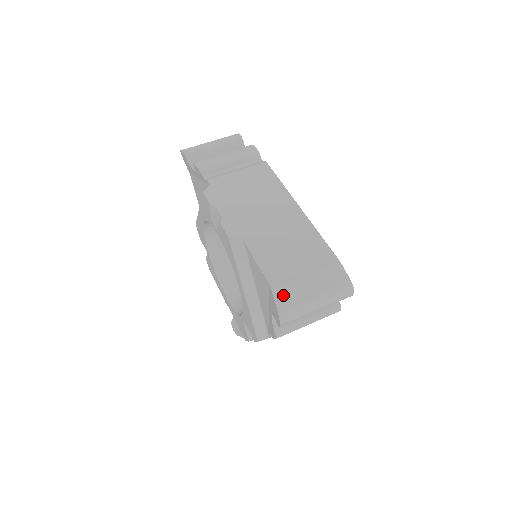
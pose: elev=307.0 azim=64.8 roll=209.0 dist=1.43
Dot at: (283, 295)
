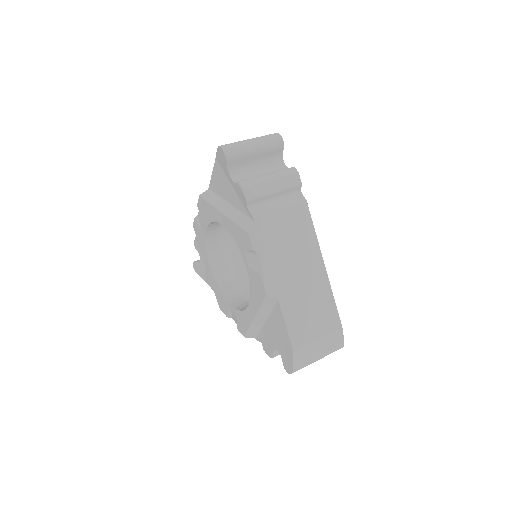
Dot at: (300, 357)
